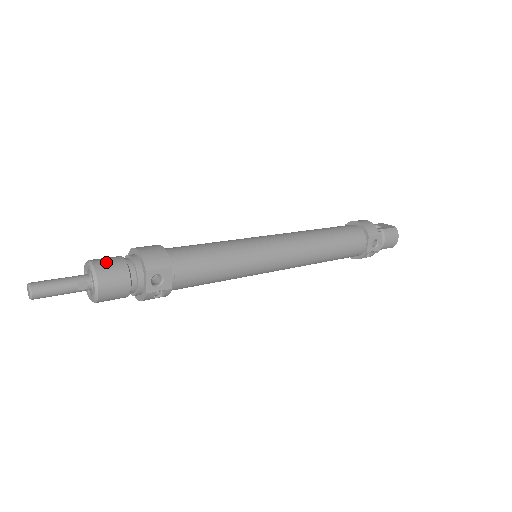
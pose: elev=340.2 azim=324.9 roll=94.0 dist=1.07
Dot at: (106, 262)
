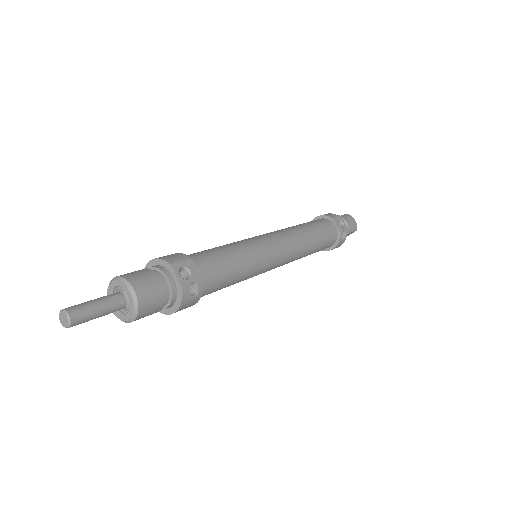
Dot at: (128, 273)
